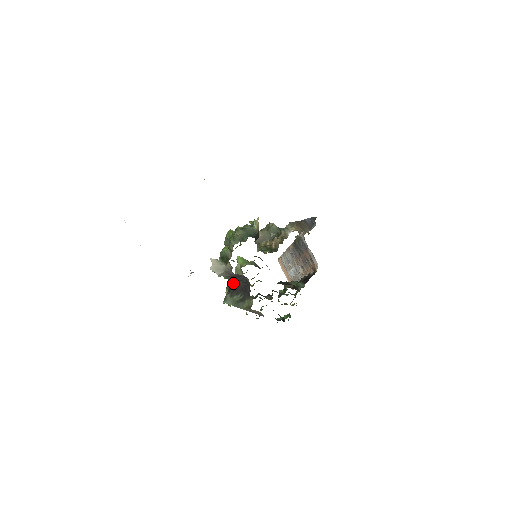
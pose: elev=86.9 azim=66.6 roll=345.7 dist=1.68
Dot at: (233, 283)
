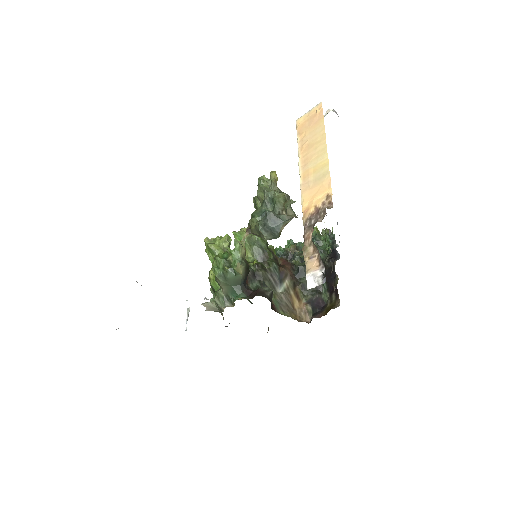
Dot at: occluded
